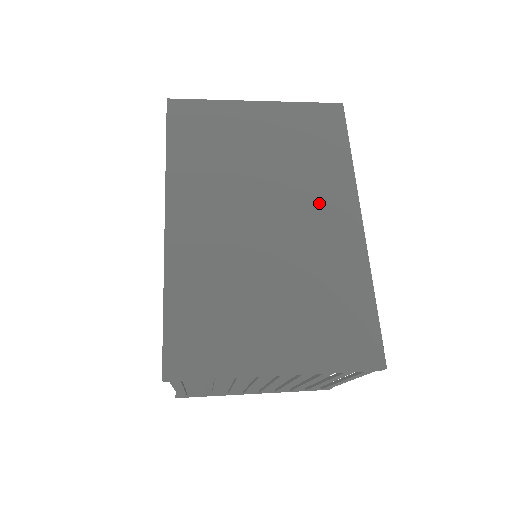
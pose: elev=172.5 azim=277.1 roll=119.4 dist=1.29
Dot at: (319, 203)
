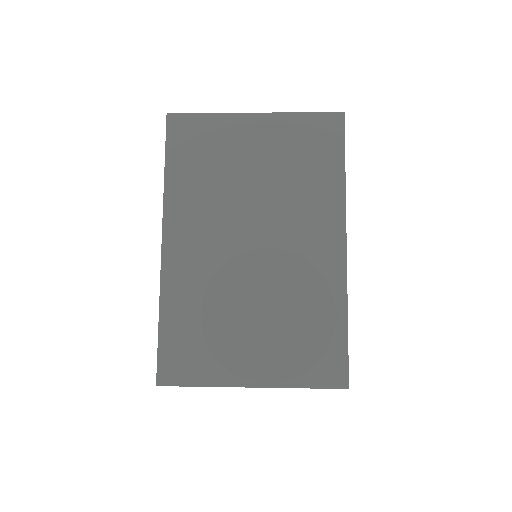
Dot at: (306, 227)
